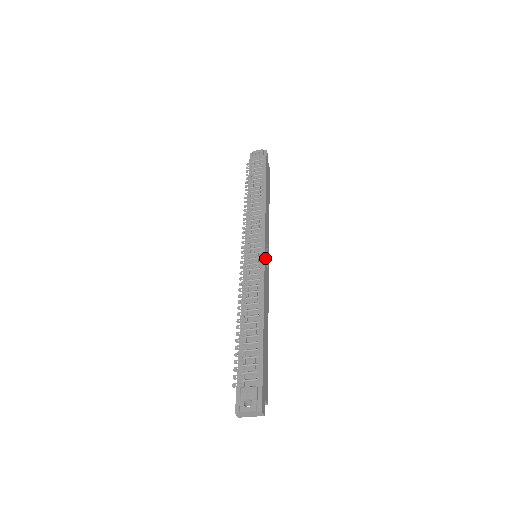
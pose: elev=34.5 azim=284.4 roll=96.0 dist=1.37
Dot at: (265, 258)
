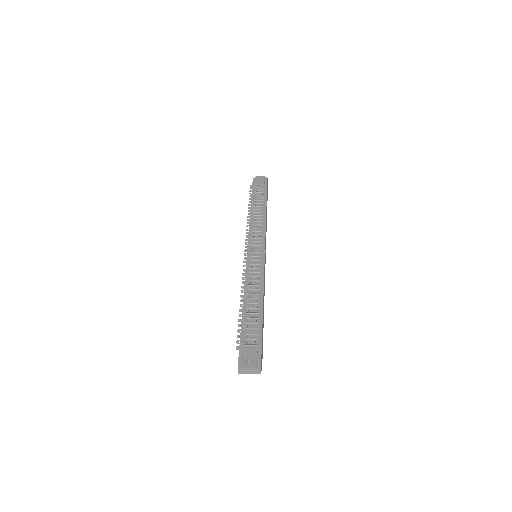
Dot at: occluded
